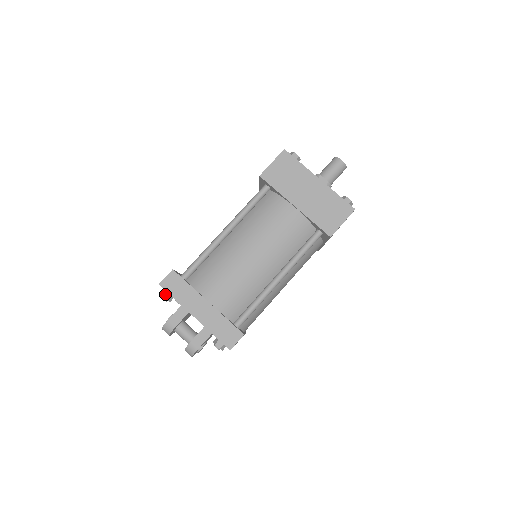
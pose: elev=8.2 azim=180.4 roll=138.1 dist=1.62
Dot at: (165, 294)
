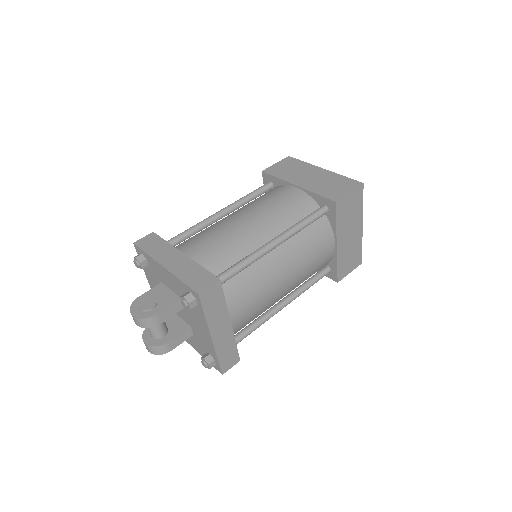
Dot at: (193, 302)
